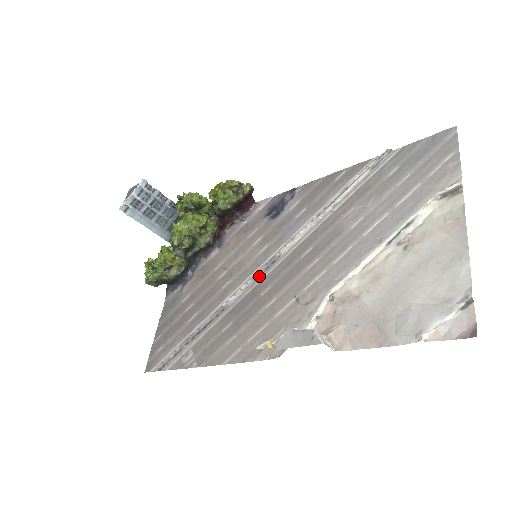
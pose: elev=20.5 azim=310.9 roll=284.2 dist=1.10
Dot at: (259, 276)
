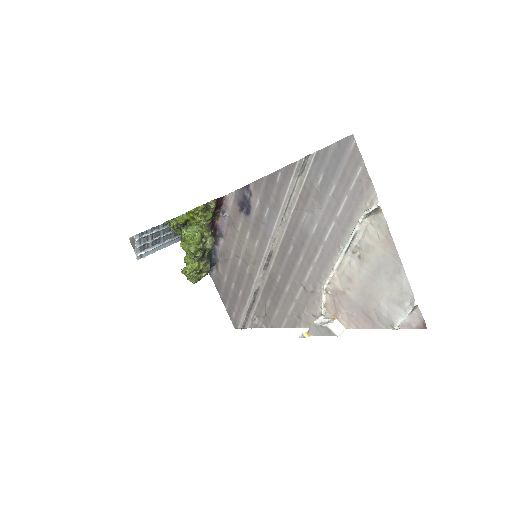
Dot at: (267, 266)
